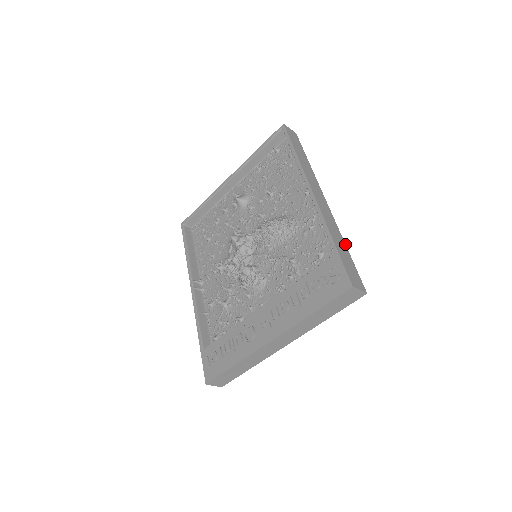
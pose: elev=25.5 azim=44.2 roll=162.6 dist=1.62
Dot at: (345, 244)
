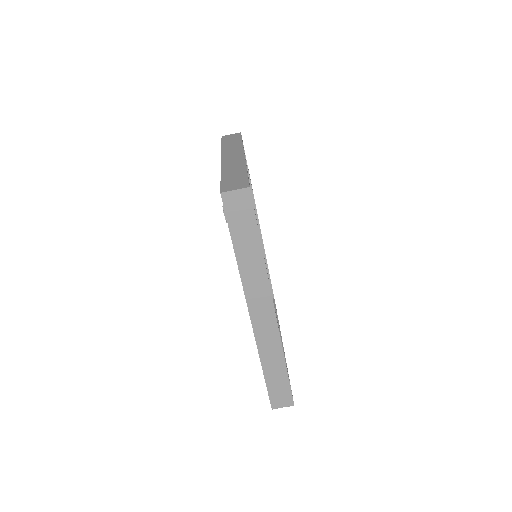
Dot at: (250, 180)
